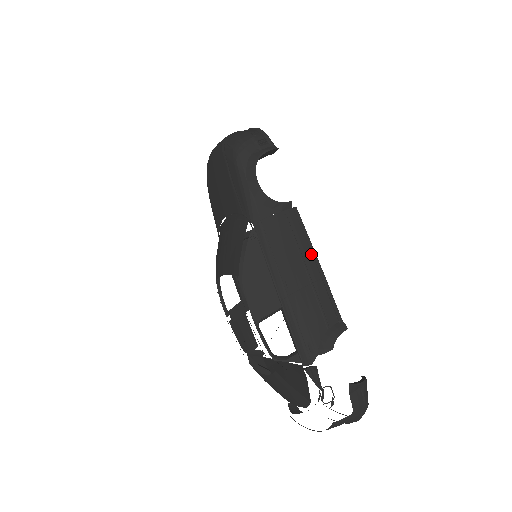
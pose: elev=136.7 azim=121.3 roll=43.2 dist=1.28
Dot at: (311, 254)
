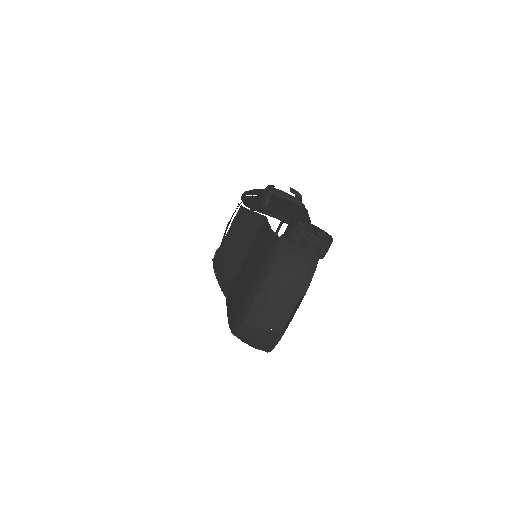
Dot at: occluded
